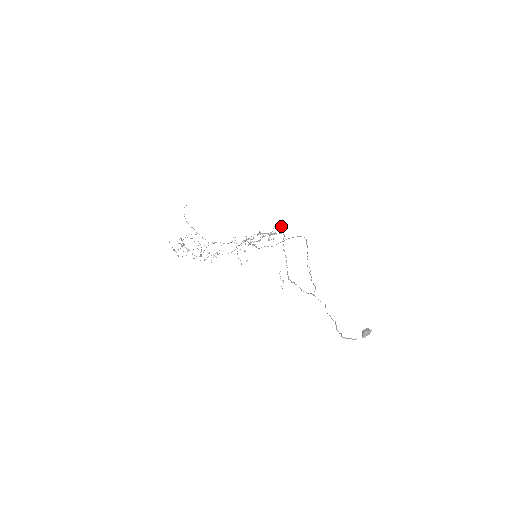
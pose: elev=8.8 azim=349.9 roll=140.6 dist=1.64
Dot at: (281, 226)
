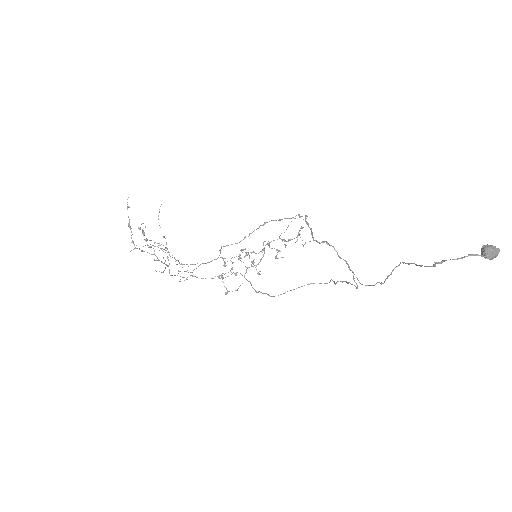
Dot at: occluded
